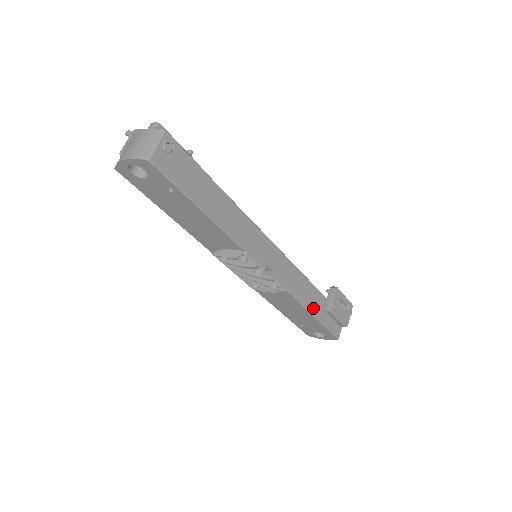
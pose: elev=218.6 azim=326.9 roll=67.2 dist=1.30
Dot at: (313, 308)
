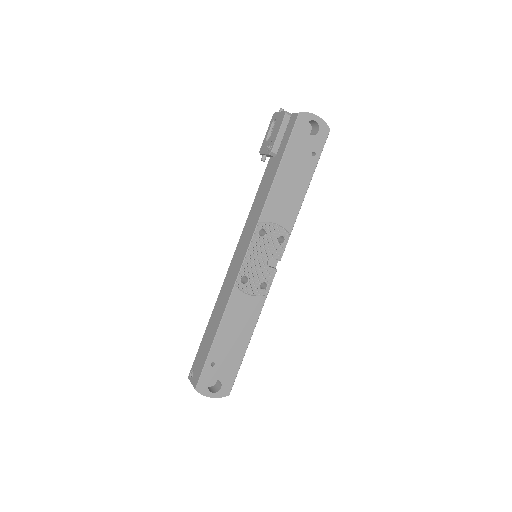
Dot at: occluded
